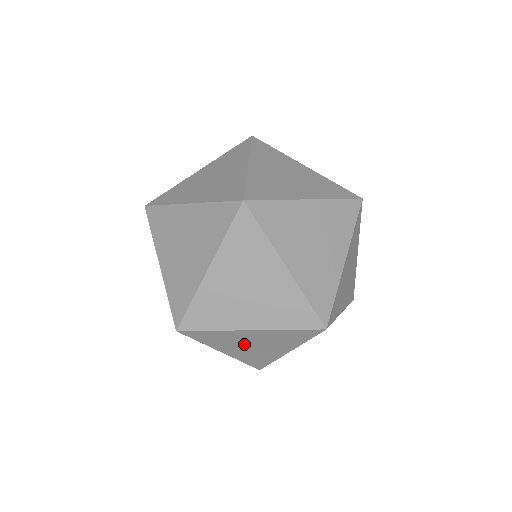
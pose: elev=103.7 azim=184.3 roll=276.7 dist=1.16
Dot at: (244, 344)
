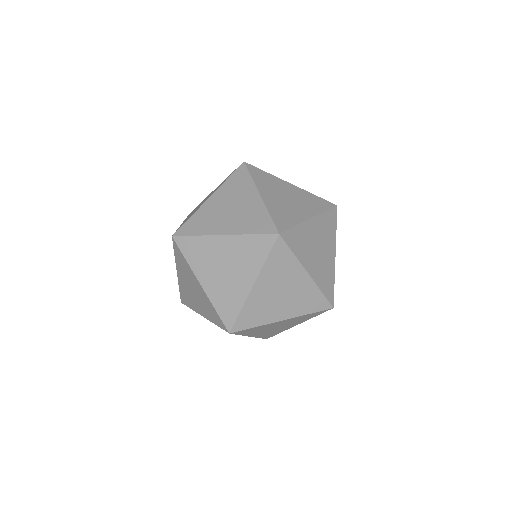
Dot at: occluded
